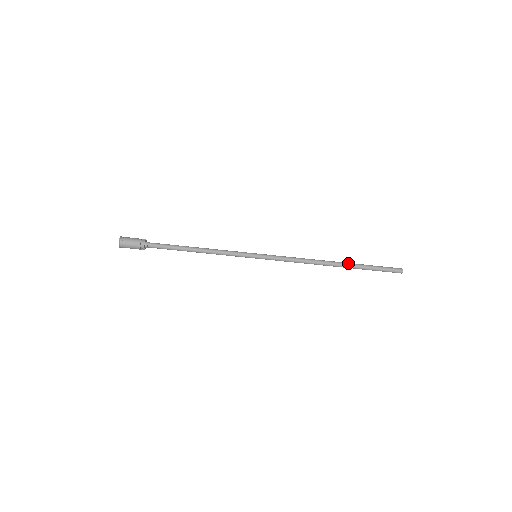
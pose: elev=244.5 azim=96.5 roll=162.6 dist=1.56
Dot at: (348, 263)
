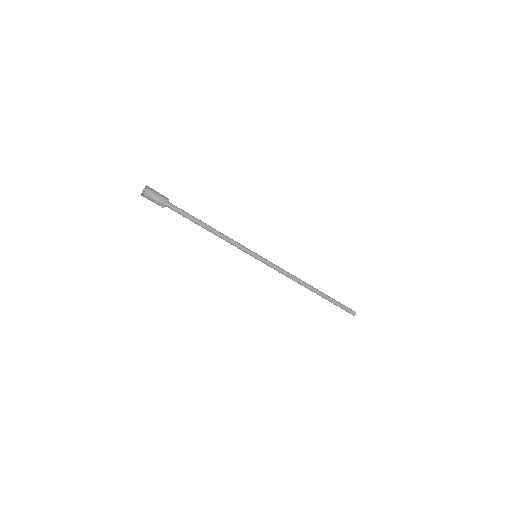
Dot at: occluded
